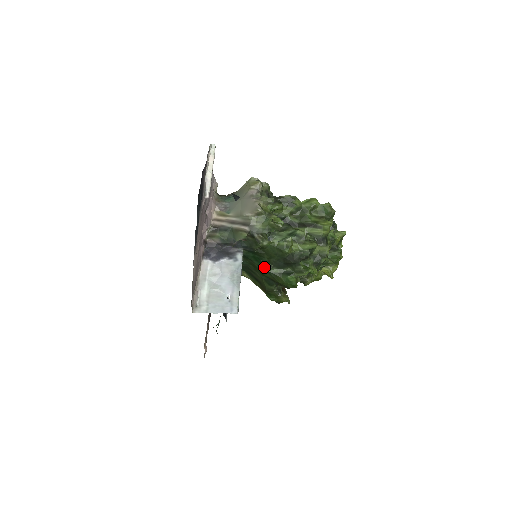
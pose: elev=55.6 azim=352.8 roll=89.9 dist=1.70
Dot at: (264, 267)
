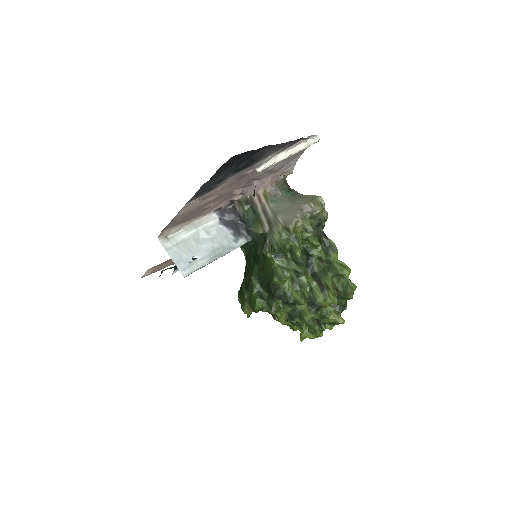
Dot at: (252, 270)
